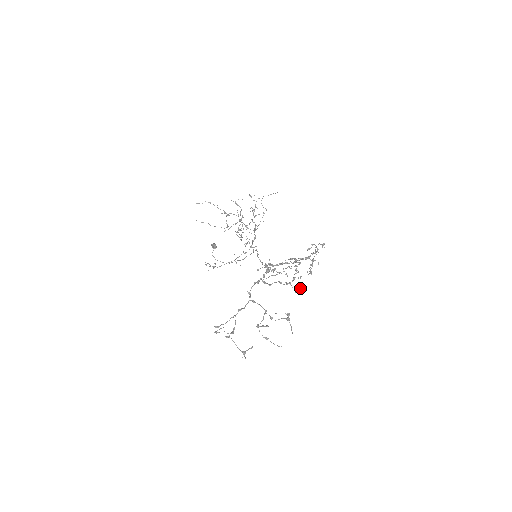
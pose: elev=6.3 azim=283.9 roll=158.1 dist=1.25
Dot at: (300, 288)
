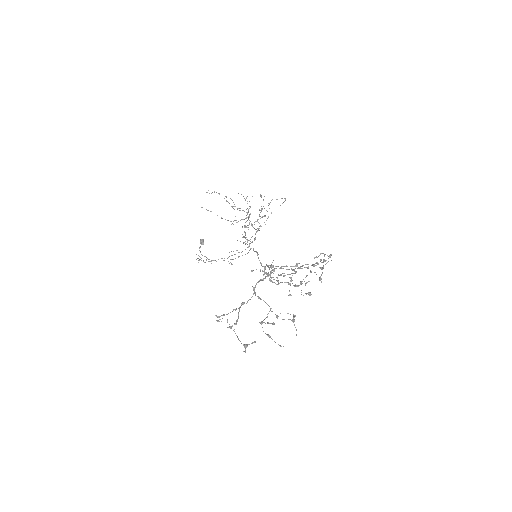
Dot at: (309, 292)
